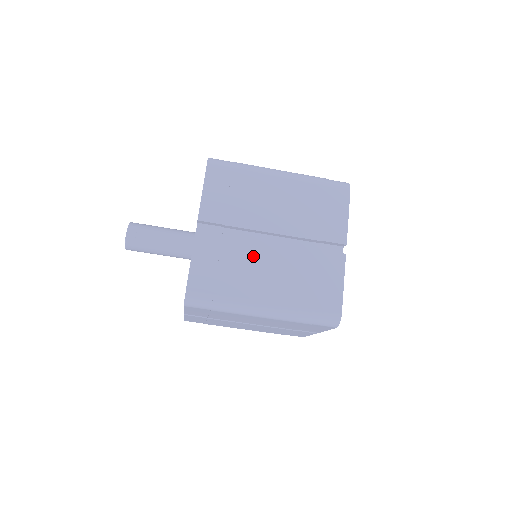
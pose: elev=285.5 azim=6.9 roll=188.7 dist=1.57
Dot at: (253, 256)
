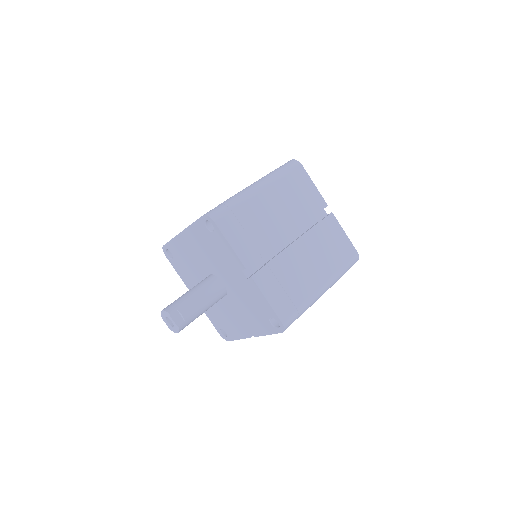
Dot at: (294, 262)
